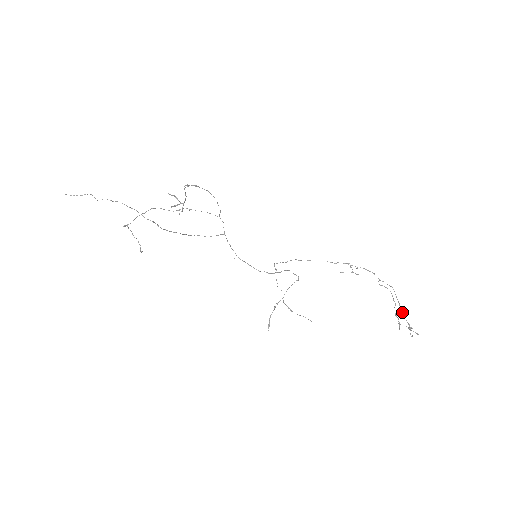
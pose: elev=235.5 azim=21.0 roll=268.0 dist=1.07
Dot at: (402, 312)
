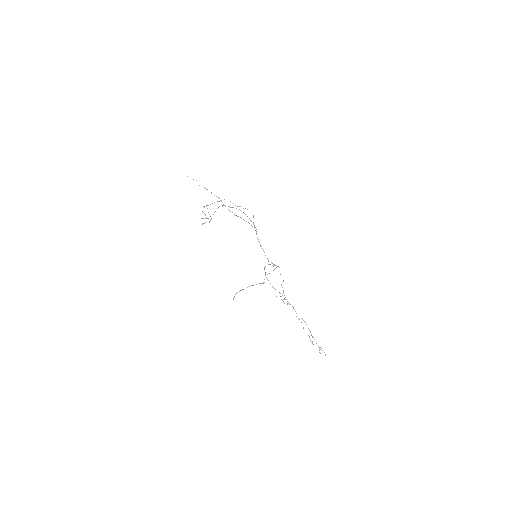
Dot at: (312, 337)
